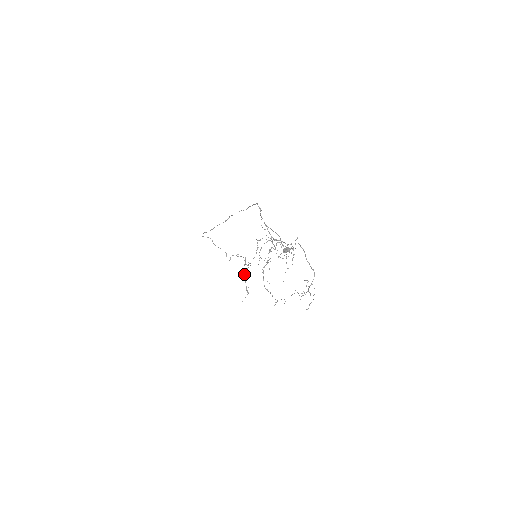
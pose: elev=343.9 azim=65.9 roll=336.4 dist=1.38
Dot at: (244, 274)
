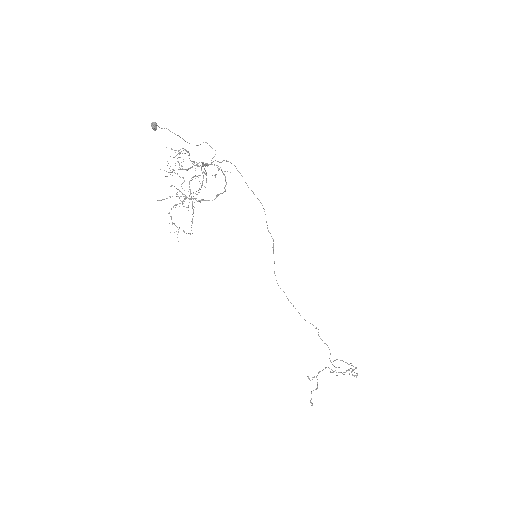
Dot at: (326, 367)
